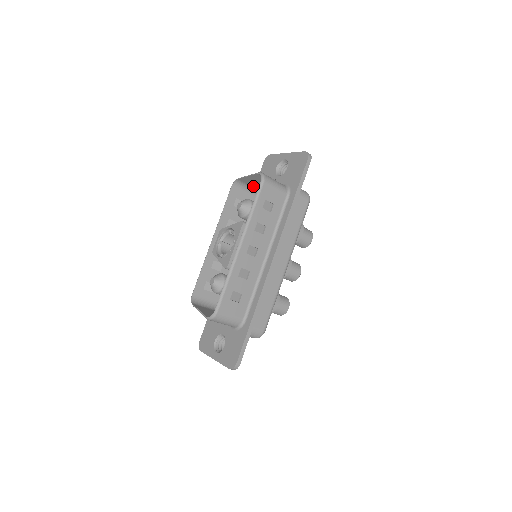
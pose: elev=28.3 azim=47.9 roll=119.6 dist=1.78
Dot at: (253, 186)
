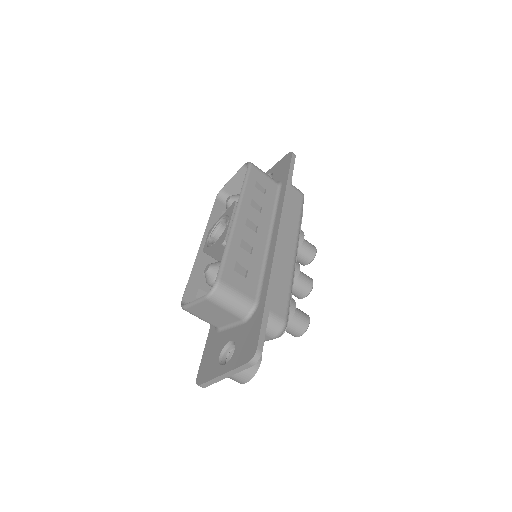
Dot at: occluded
